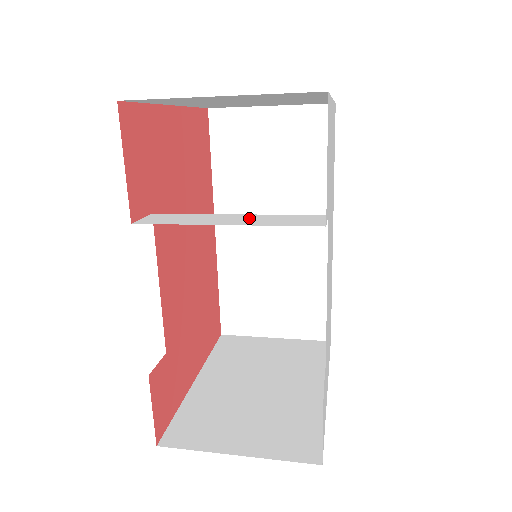
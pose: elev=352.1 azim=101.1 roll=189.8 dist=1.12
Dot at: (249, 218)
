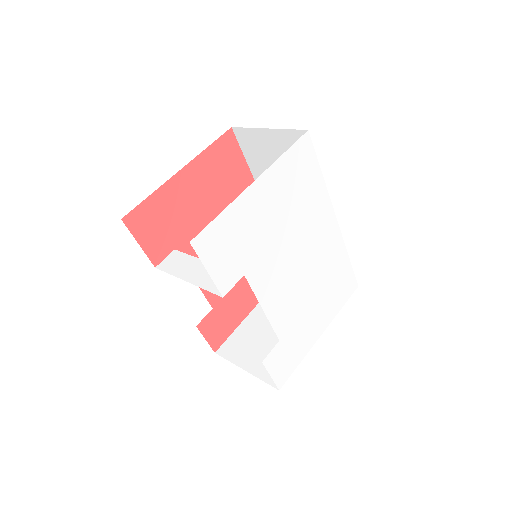
Dot at: (205, 271)
